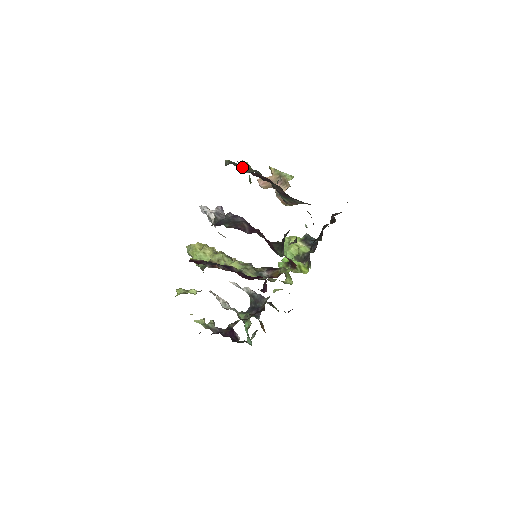
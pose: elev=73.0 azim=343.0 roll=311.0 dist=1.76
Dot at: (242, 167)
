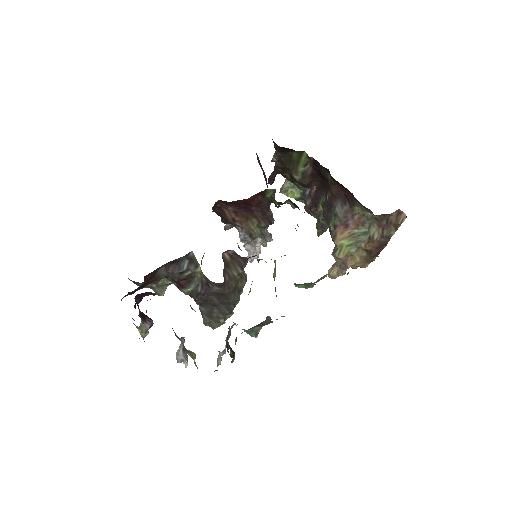
Dot at: occluded
